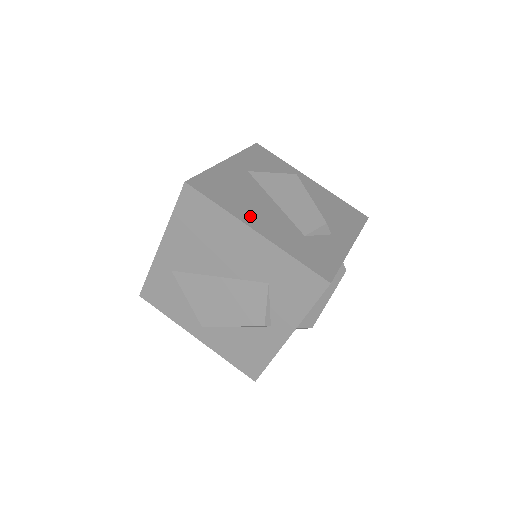
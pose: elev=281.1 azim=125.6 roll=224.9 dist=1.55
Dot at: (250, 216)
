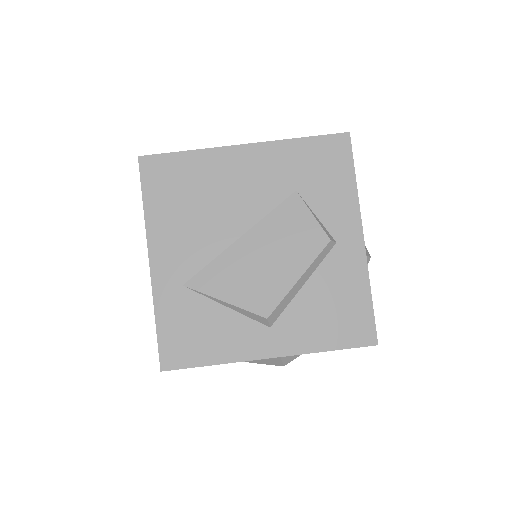
Dot at: occluded
